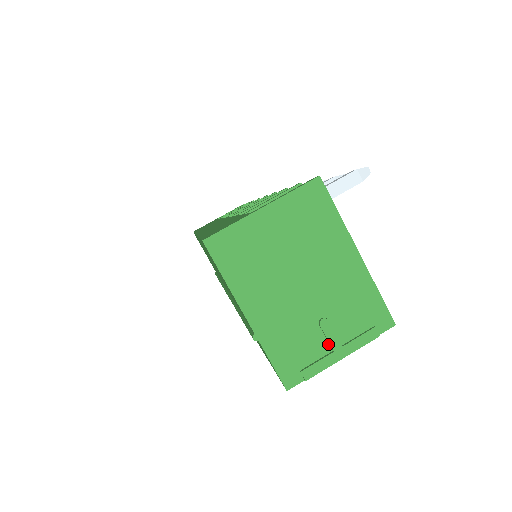
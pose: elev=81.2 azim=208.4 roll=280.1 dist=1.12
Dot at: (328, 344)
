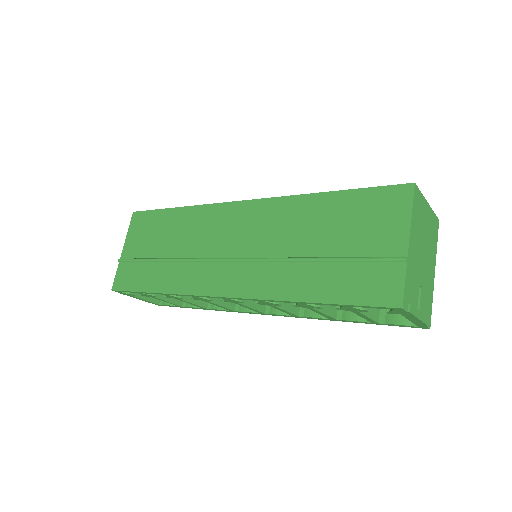
Dot at: (417, 304)
